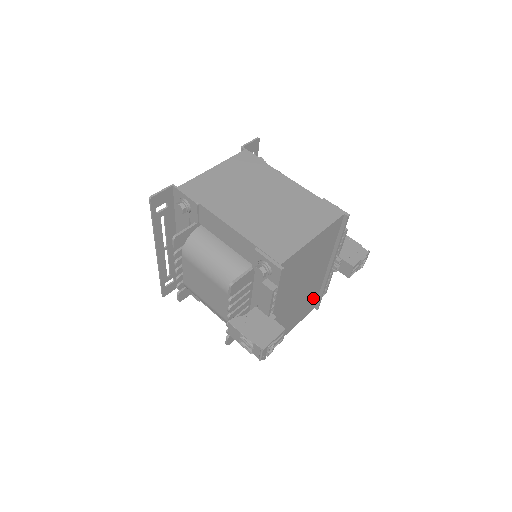
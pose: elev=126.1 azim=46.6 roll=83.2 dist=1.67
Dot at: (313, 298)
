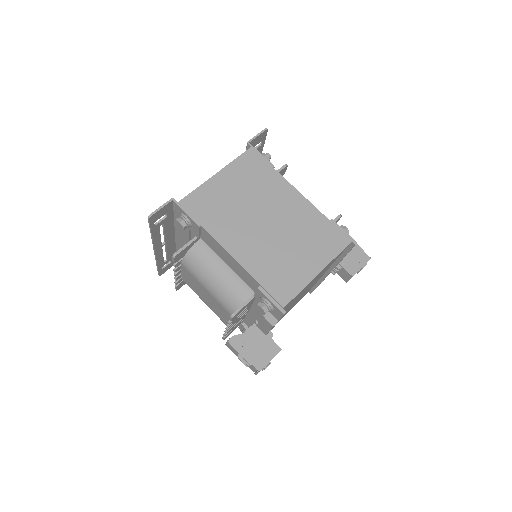
Dot at: occluded
